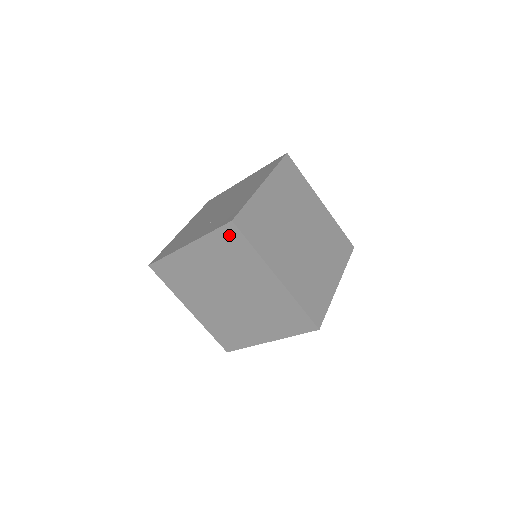
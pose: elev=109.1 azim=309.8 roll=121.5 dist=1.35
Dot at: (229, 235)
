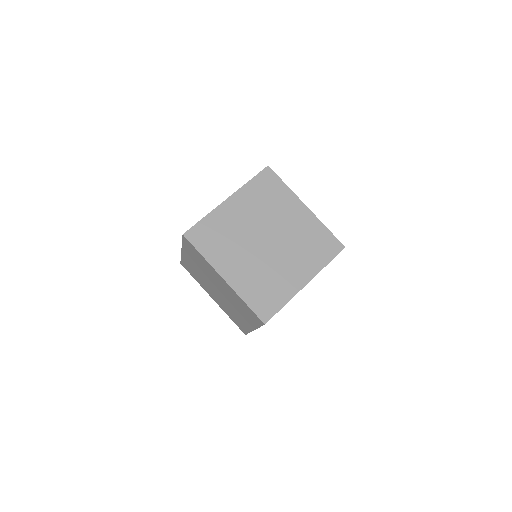
Dot at: (188, 245)
